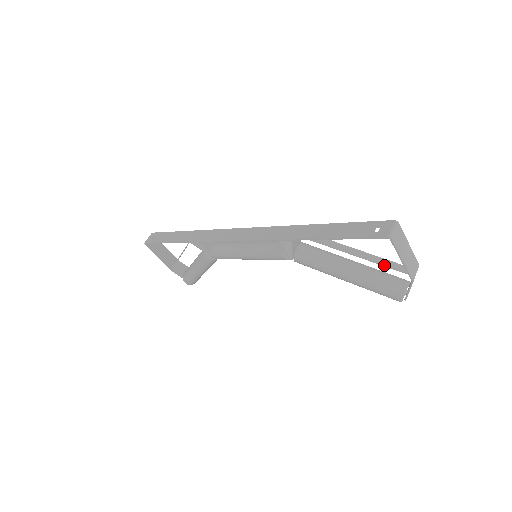
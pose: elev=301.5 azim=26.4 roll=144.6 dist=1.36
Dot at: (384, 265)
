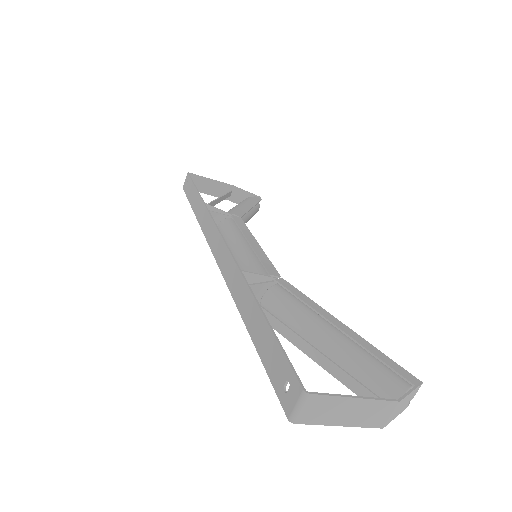
Dot at: occluded
